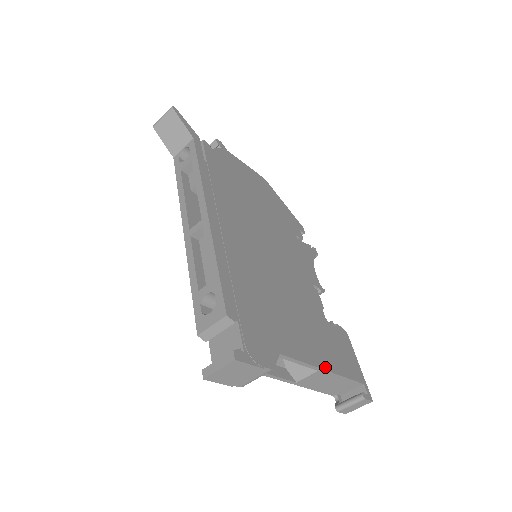
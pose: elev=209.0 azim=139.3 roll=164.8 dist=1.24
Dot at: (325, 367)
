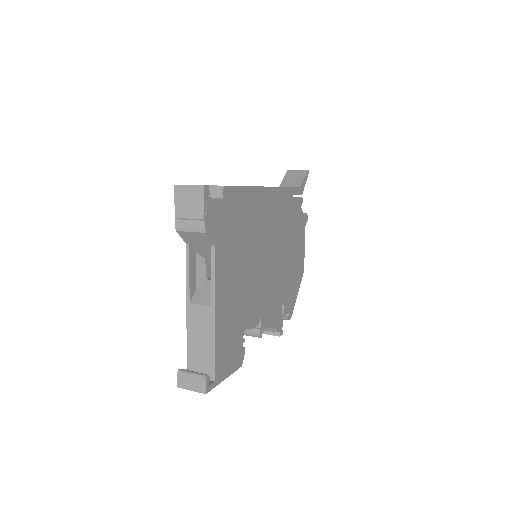
Dot at: (217, 313)
